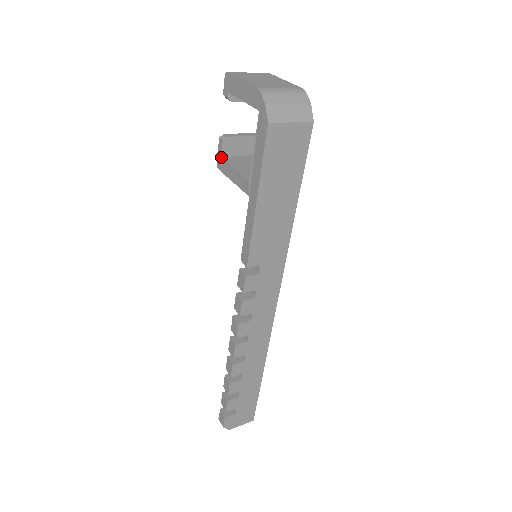
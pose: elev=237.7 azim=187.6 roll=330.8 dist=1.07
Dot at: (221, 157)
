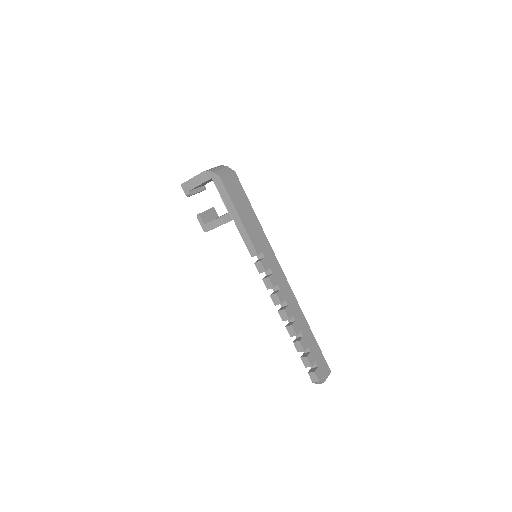
Dot at: (204, 224)
